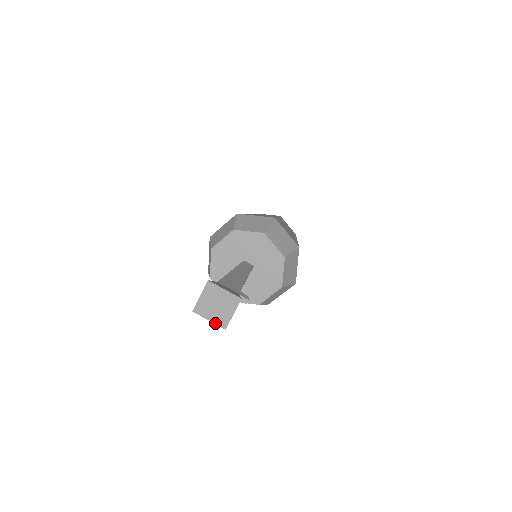
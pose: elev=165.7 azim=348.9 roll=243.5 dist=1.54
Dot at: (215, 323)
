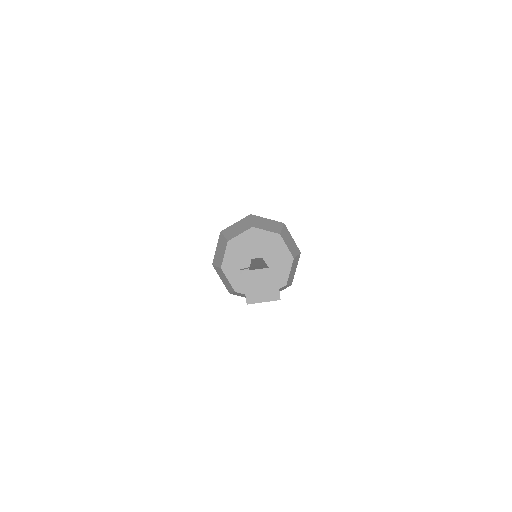
Dot at: (246, 294)
